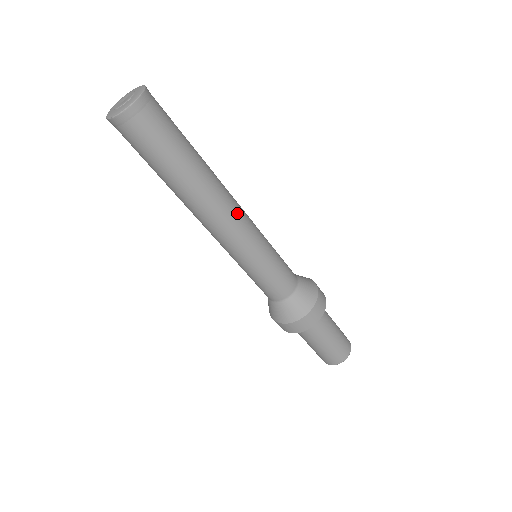
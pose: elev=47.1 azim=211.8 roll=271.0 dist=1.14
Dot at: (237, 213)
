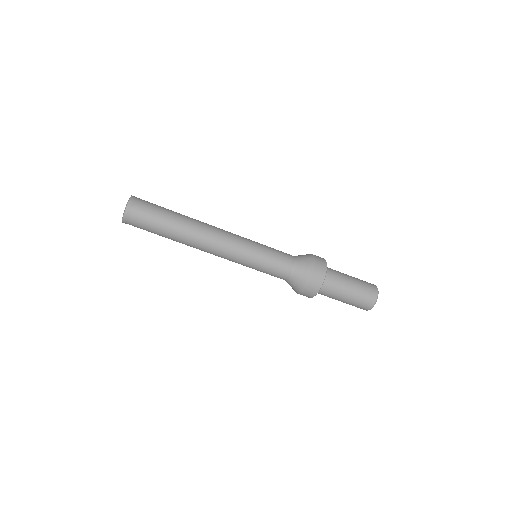
Dot at: (217, 245)
